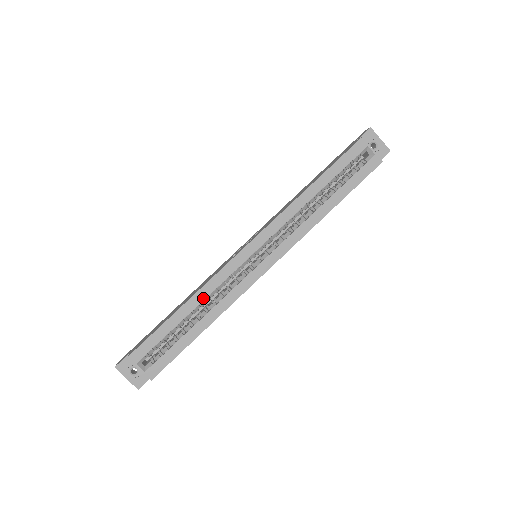
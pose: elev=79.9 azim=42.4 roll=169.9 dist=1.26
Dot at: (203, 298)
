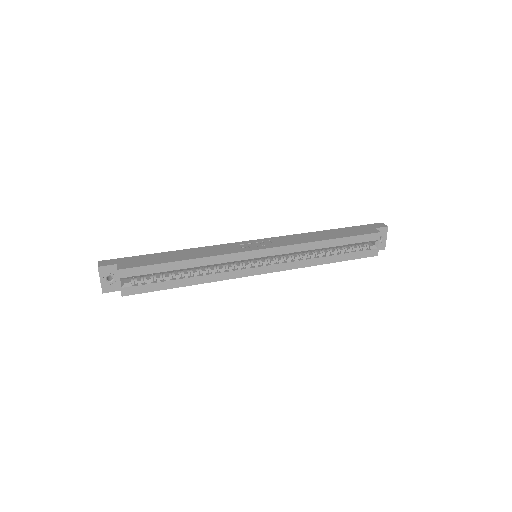
Dot at: (204, 264)
